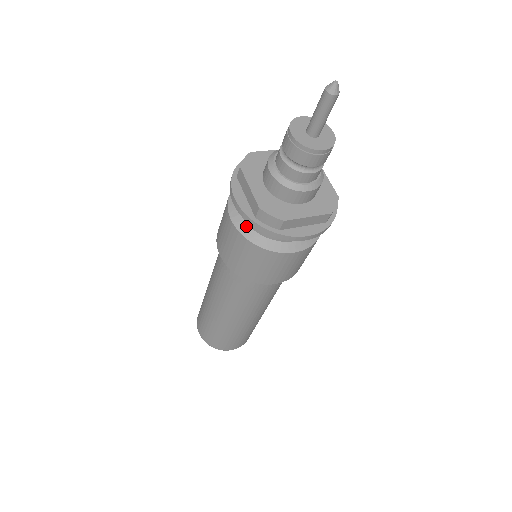
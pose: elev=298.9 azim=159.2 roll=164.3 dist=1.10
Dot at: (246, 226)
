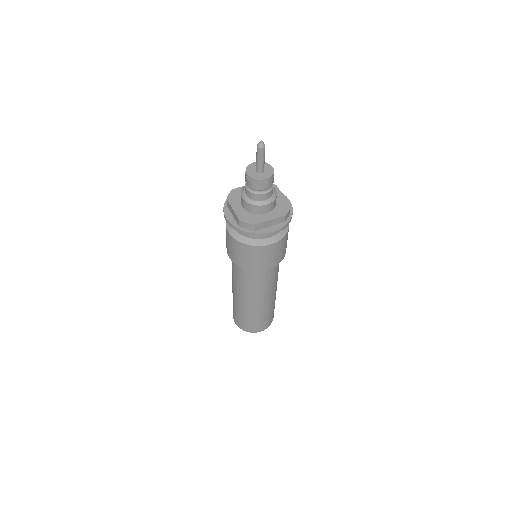
Dot at: (238, 234)
